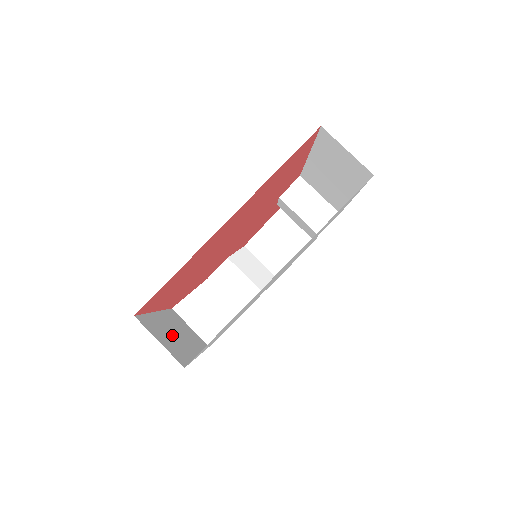
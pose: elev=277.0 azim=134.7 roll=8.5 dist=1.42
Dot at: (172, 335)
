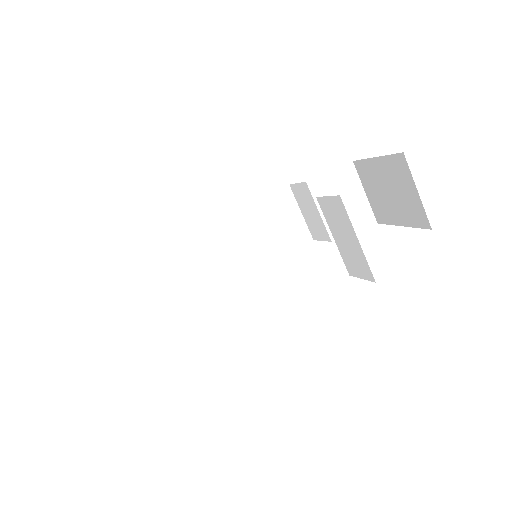
Dot at: (180, 269)
